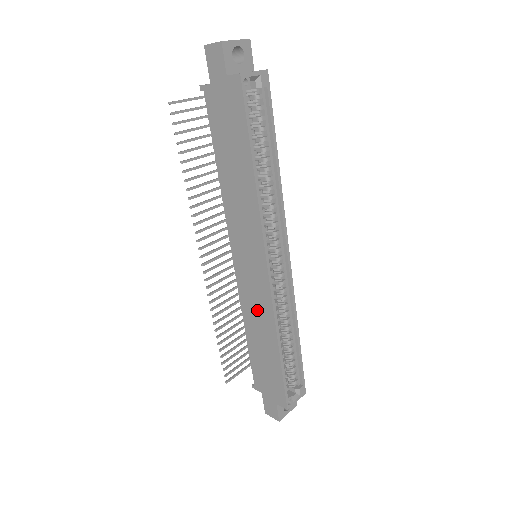
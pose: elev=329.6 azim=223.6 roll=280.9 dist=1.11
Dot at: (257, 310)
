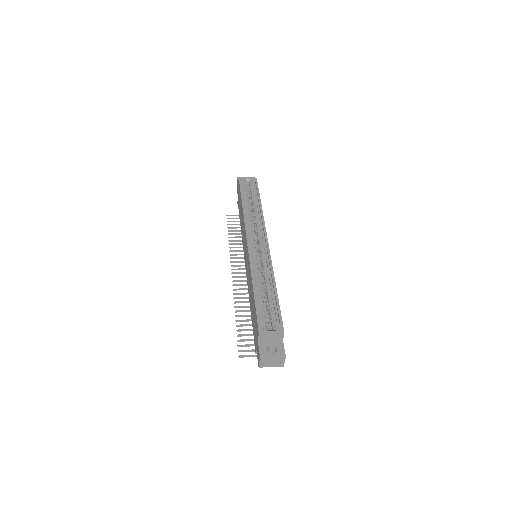
Dot at: (249, 277)
